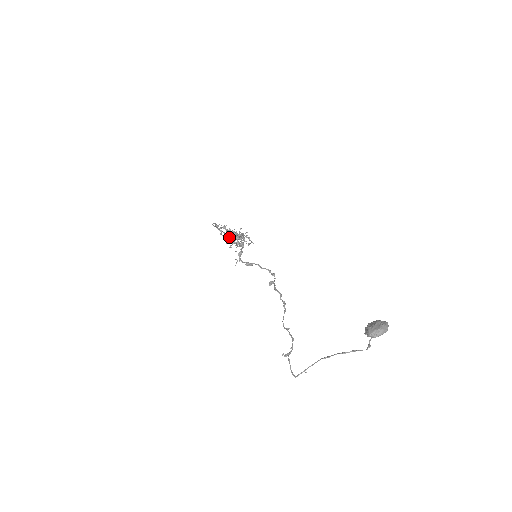
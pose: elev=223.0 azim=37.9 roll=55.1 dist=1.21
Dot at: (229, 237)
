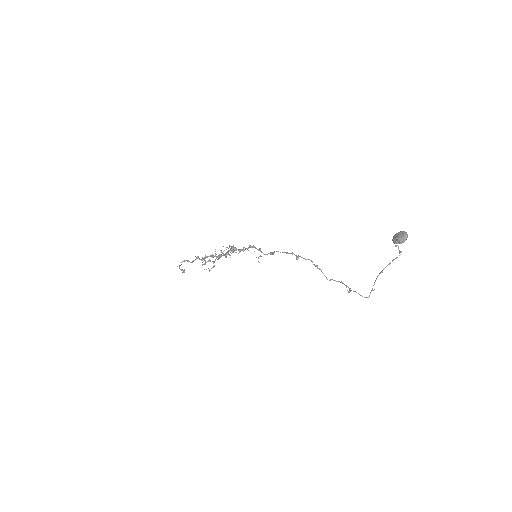
Dot at: (235, 248)
